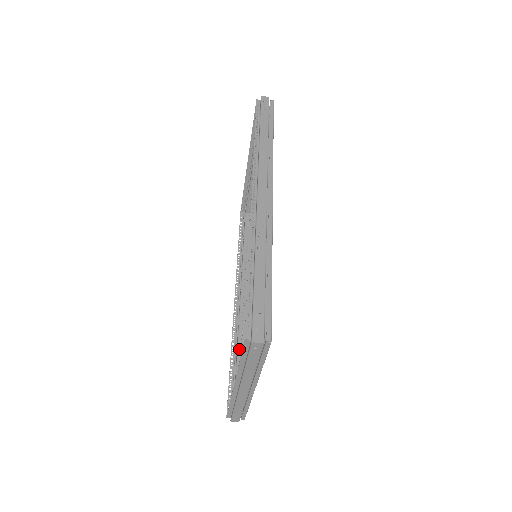
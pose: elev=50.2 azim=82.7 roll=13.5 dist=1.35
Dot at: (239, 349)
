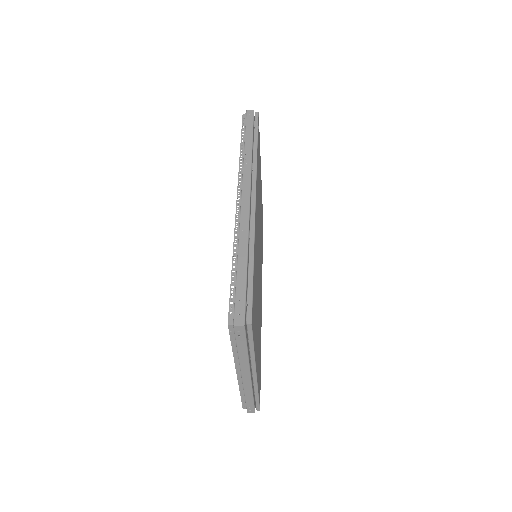
Dot at: occluded
